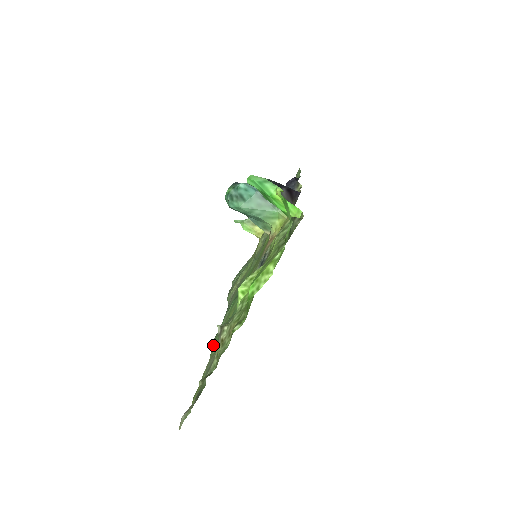
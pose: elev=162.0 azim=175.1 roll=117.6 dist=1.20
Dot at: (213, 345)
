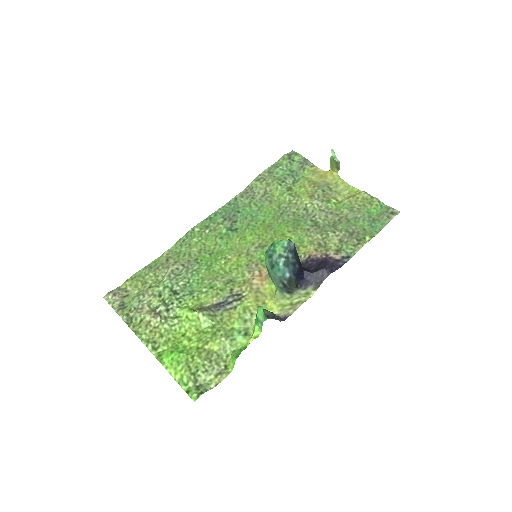
Dot at: (186, 238)
